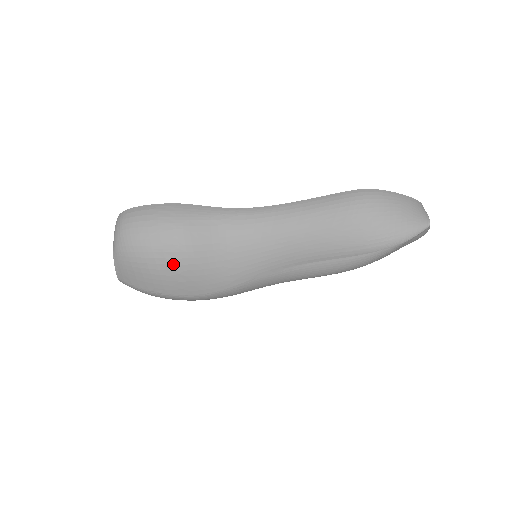
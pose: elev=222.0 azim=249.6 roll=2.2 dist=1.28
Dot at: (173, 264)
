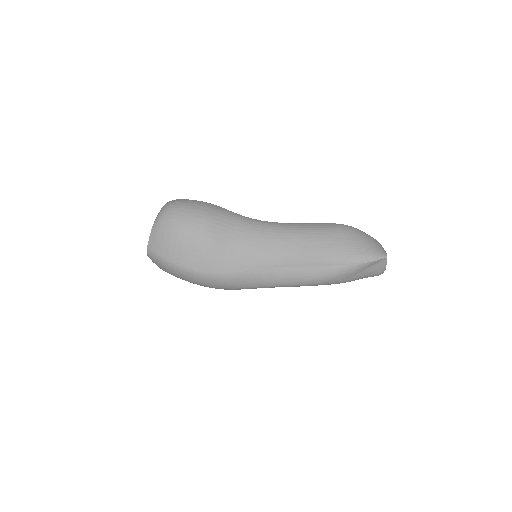
Dot at: (196, 238)
